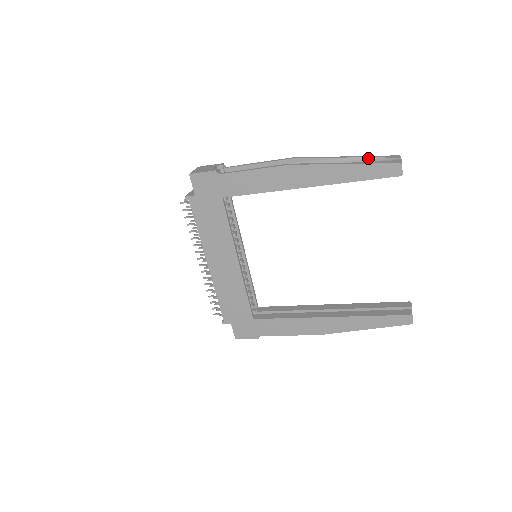
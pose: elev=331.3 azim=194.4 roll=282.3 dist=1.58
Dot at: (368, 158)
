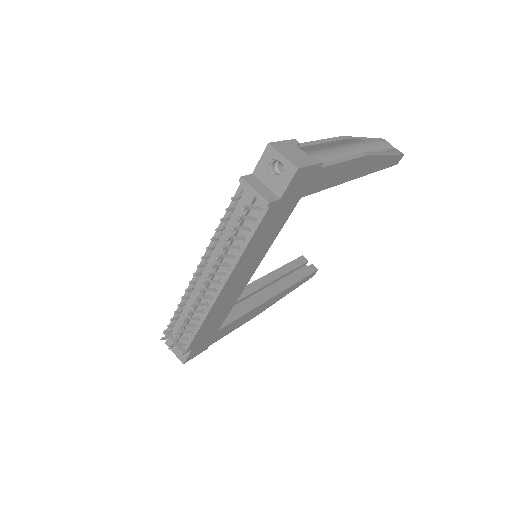
Dot at: (378, 142)
